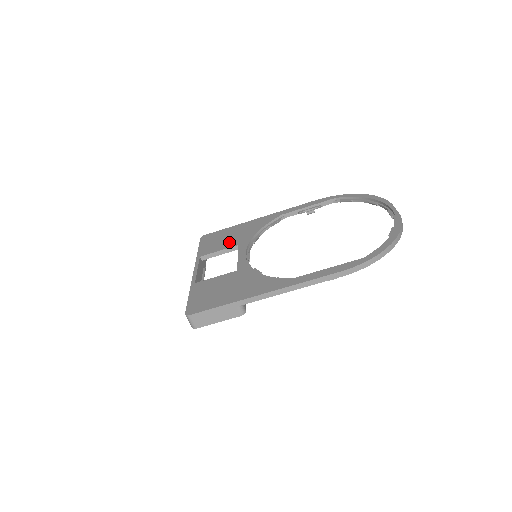
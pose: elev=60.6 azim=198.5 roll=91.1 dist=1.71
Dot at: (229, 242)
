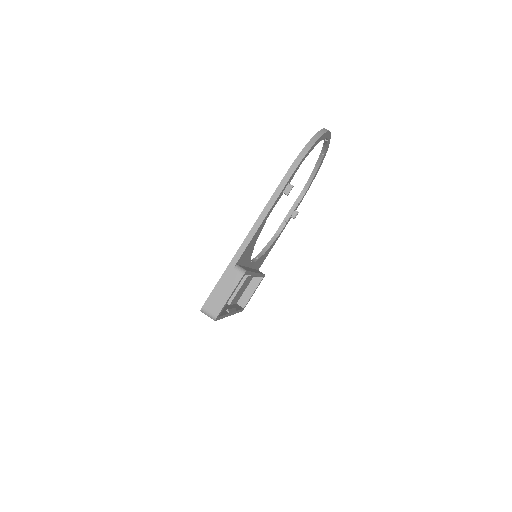
Dot at: occluded
